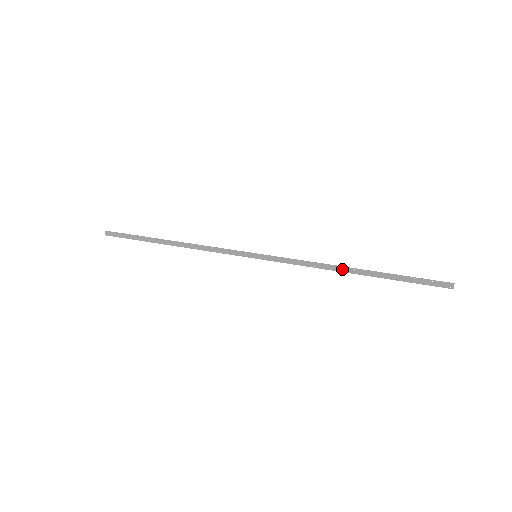
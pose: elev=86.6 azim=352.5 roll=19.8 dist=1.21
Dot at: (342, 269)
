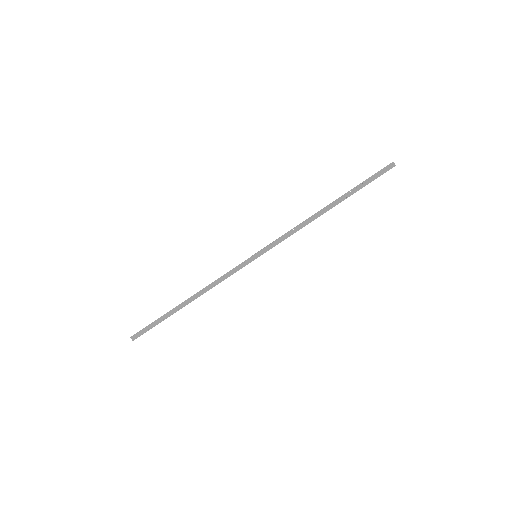
Dot at: (320, 214)
